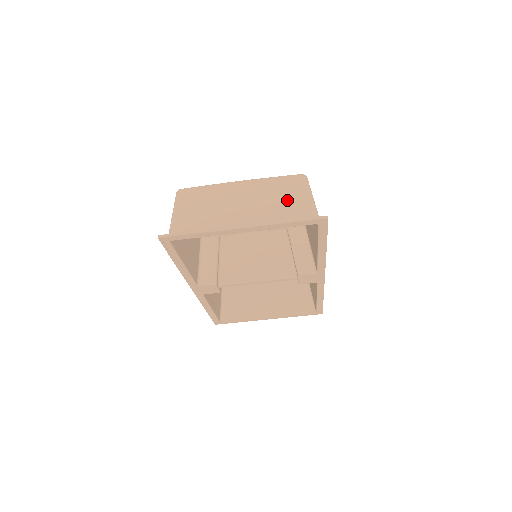
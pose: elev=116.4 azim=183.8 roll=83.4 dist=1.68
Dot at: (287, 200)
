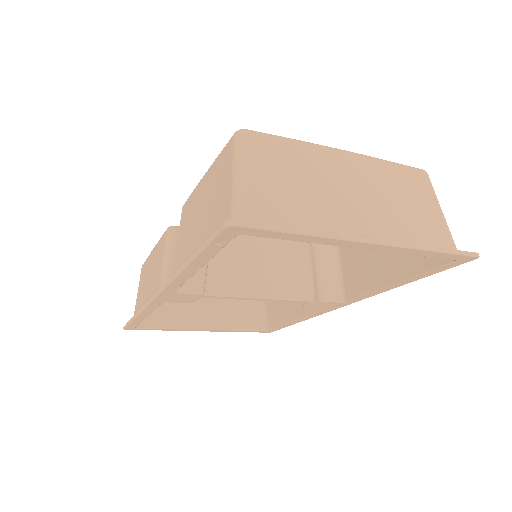
Dot at: (416, 208)
